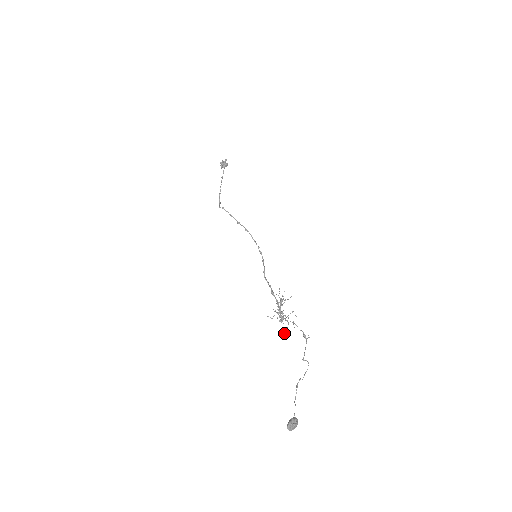
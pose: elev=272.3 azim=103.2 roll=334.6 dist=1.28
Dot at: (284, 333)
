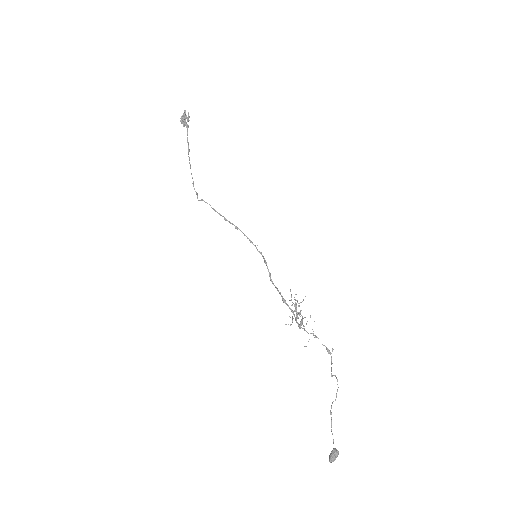
Dot at: occluded
